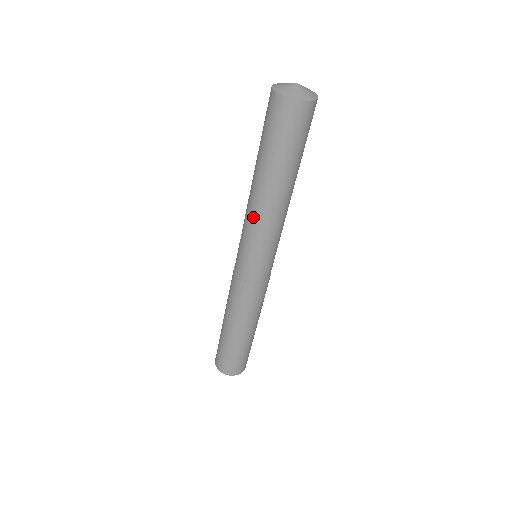
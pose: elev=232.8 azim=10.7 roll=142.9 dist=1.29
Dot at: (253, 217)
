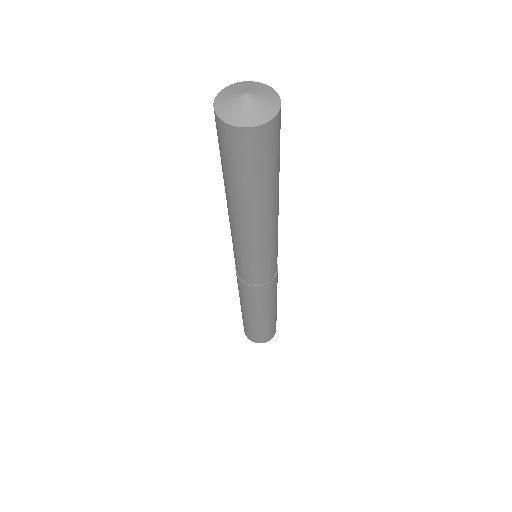
Dot at: (260, 240)
